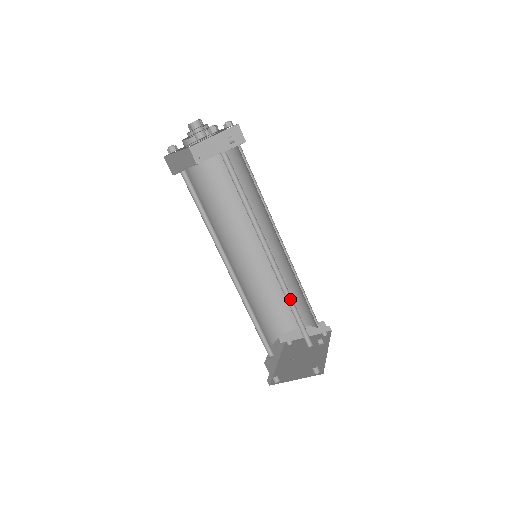
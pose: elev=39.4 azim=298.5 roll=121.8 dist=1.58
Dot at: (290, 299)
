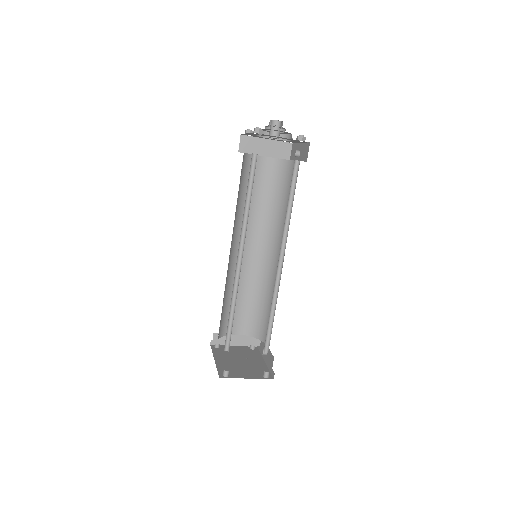
Dot at: (273, 305)
